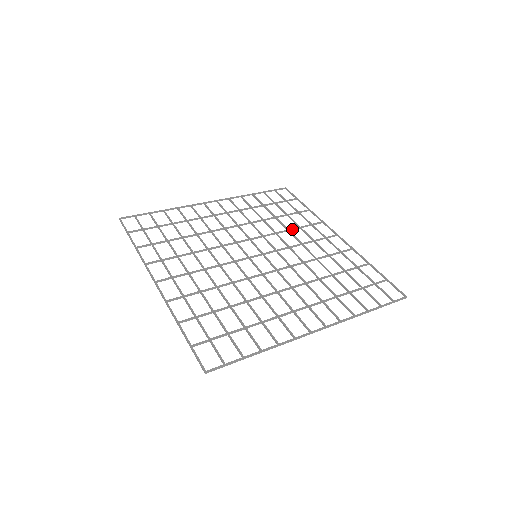
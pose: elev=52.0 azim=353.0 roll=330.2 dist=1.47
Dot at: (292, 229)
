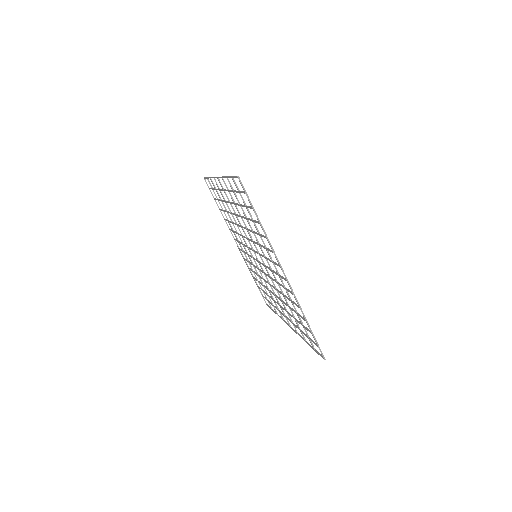
Dot at: occluded
